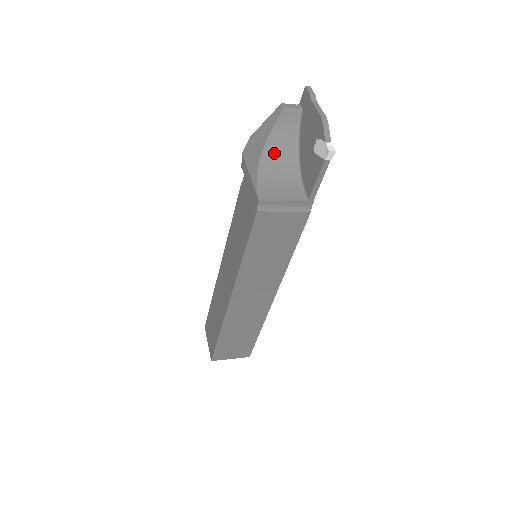
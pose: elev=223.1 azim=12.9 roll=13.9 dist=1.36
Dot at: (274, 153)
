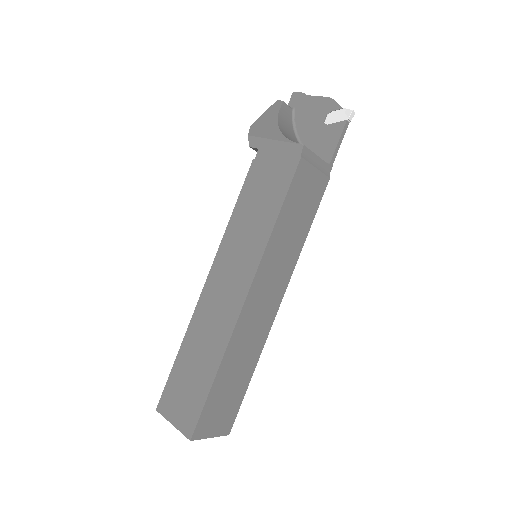
Dot at: (285, 131)
